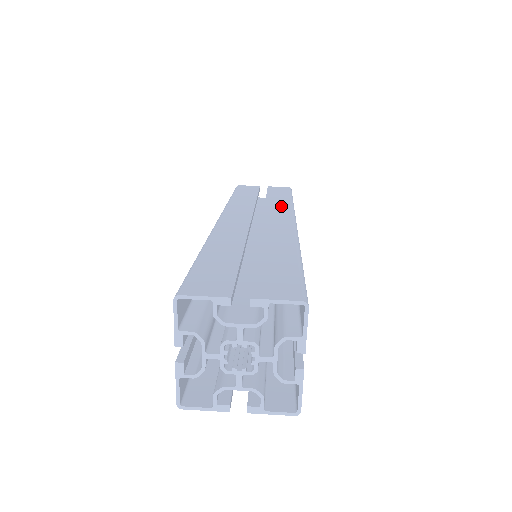
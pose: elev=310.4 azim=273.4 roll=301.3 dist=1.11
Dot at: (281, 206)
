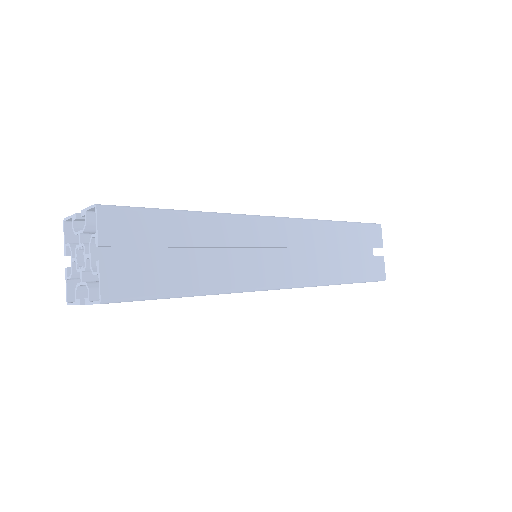
Dot at: occluded
